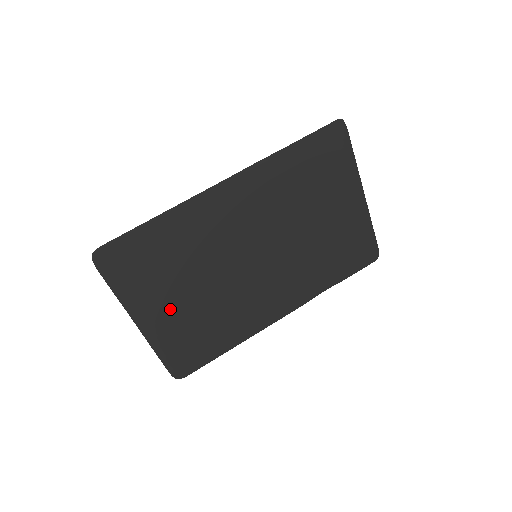
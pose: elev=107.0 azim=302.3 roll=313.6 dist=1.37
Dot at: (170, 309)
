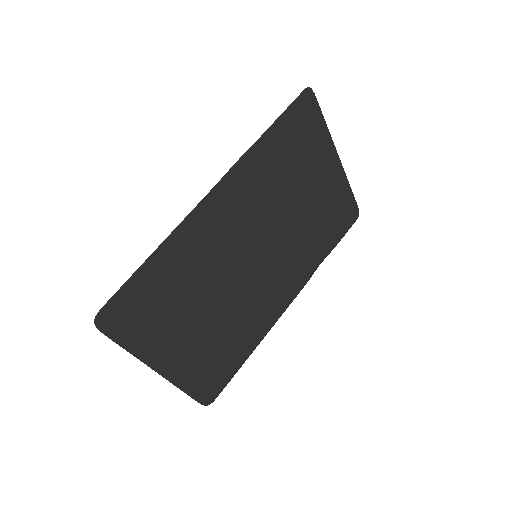
Dot at: (187, 342)
